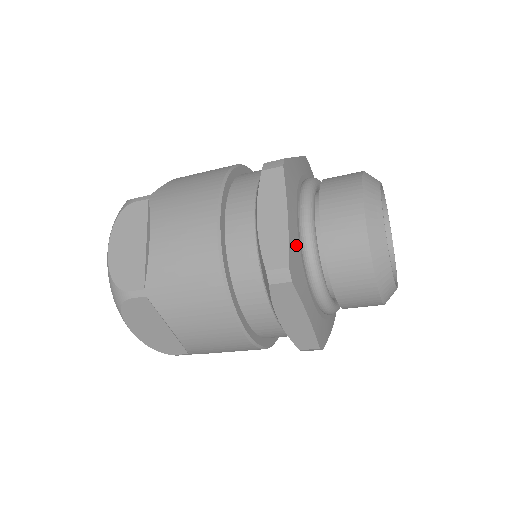
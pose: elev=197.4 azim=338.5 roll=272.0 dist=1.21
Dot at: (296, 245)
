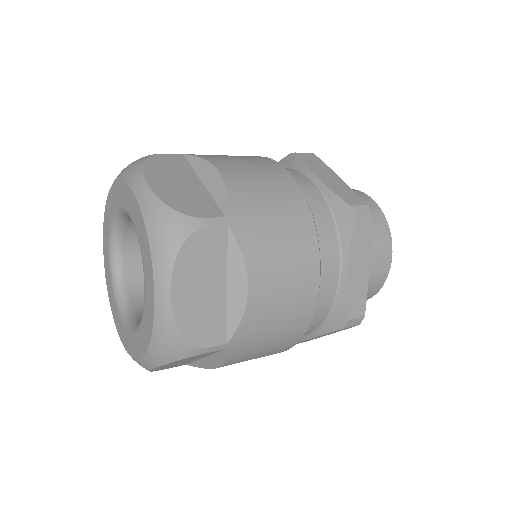
Dot at: occluded
